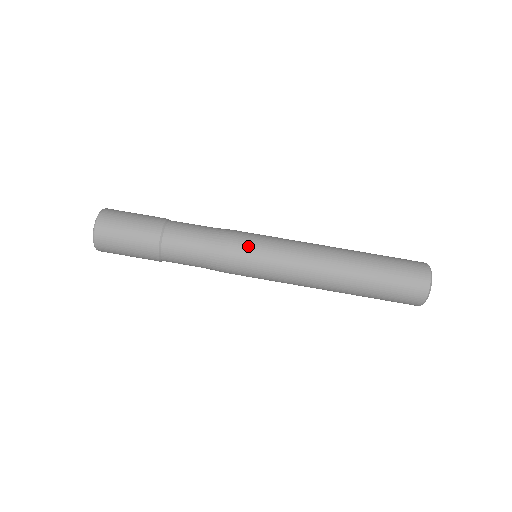
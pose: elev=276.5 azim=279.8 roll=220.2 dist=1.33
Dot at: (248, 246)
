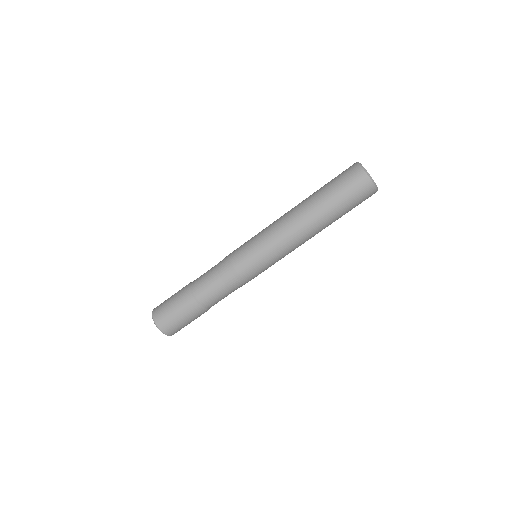
Dot at: (250, 266)
